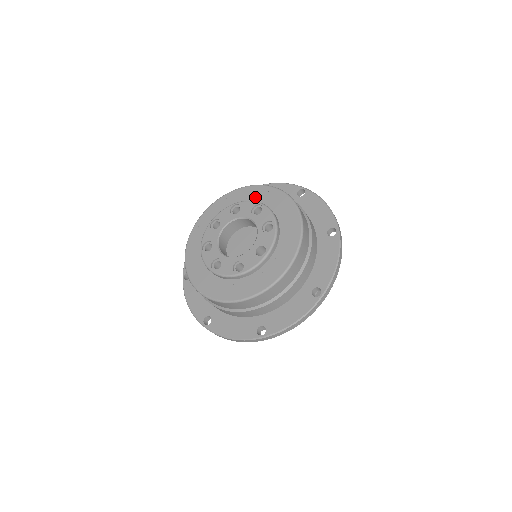
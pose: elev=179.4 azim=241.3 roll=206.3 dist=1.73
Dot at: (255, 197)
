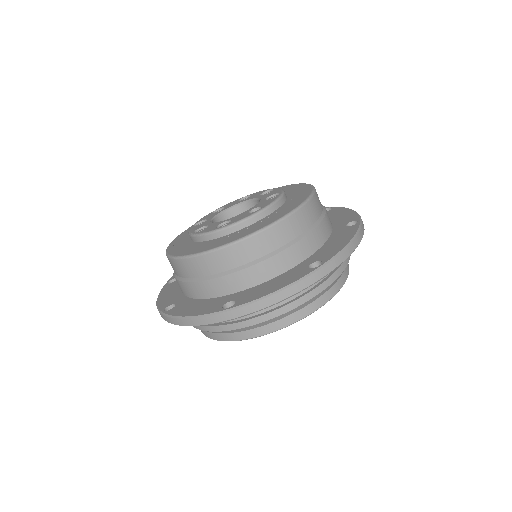
Dot at: occluded
